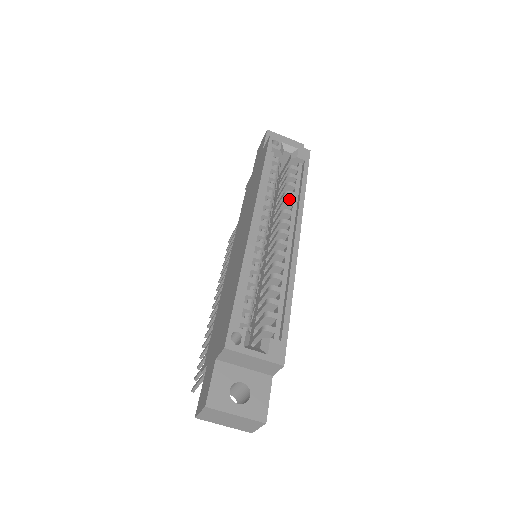
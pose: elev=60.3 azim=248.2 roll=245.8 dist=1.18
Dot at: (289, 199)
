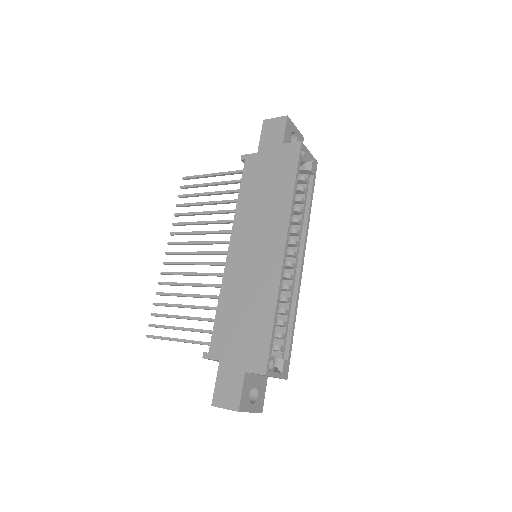
Dot at: (296, 213)
